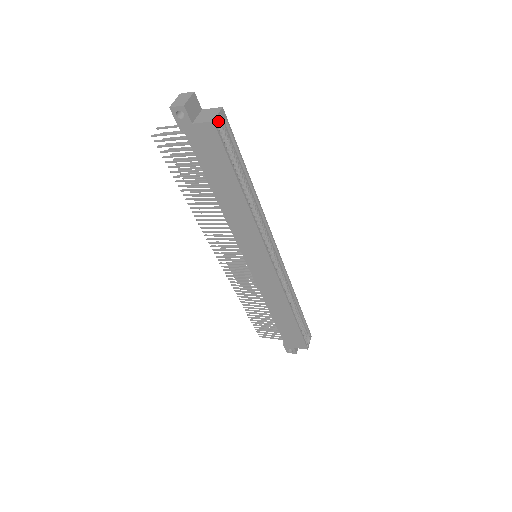
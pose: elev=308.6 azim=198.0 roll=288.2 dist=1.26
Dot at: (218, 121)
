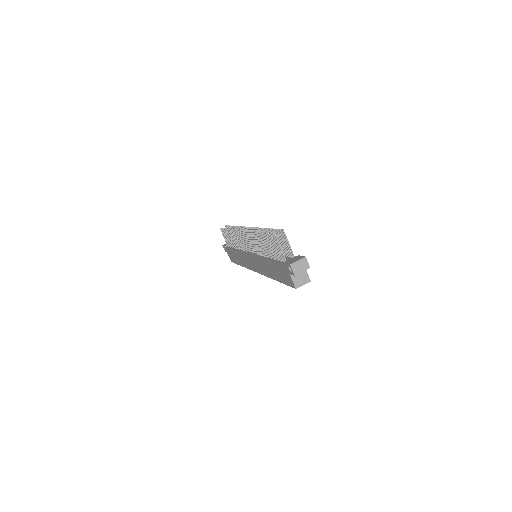
Dot at: occluded
